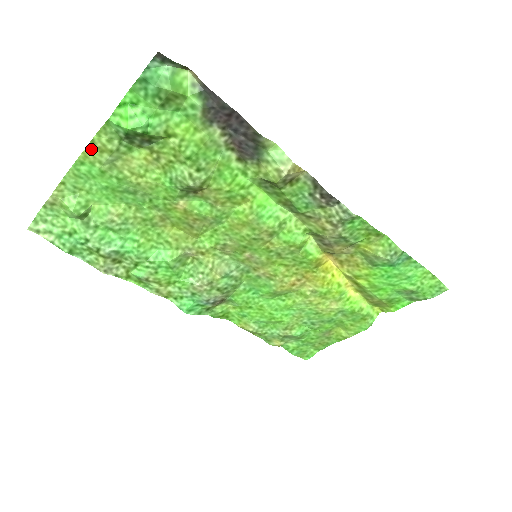
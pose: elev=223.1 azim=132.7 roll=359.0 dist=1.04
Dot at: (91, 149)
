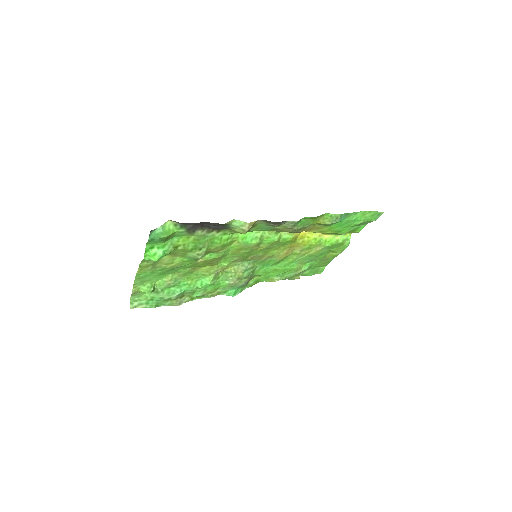
Dot at: (141, 269)
